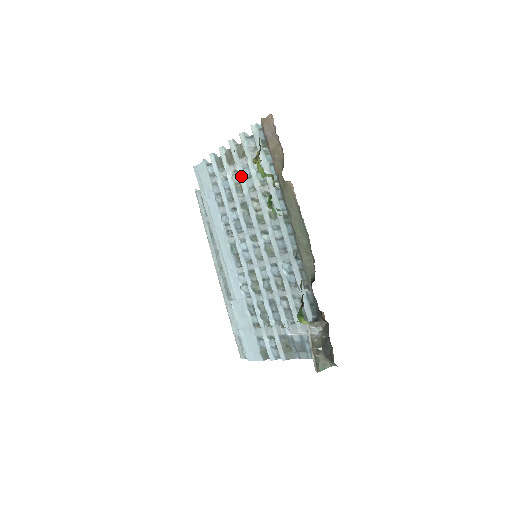
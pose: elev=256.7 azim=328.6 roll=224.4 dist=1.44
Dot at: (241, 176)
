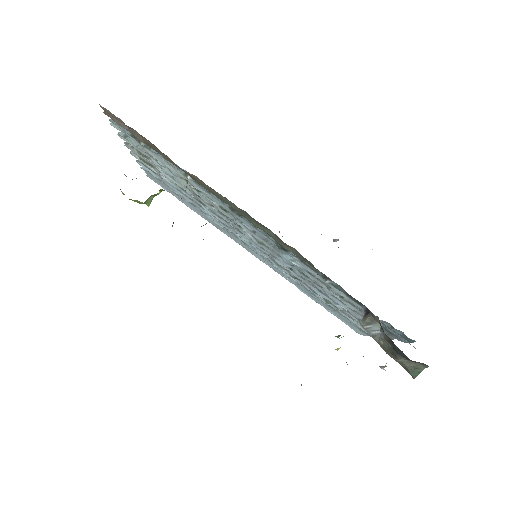
Dot at: (168, 177)
